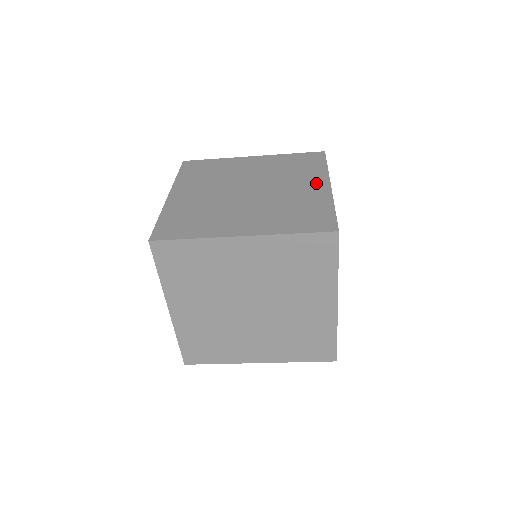
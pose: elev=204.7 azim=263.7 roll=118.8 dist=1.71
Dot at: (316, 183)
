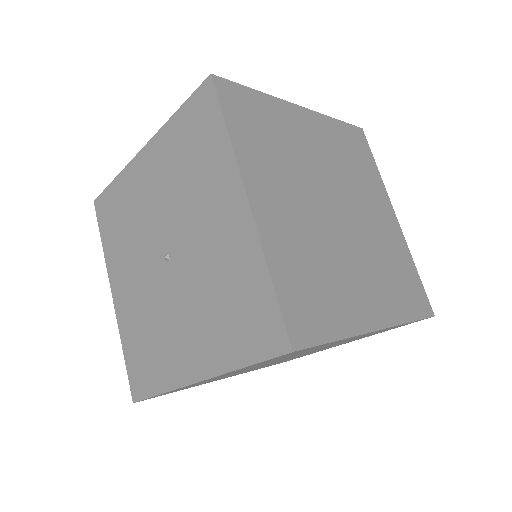
Dot at: (386, 209)
